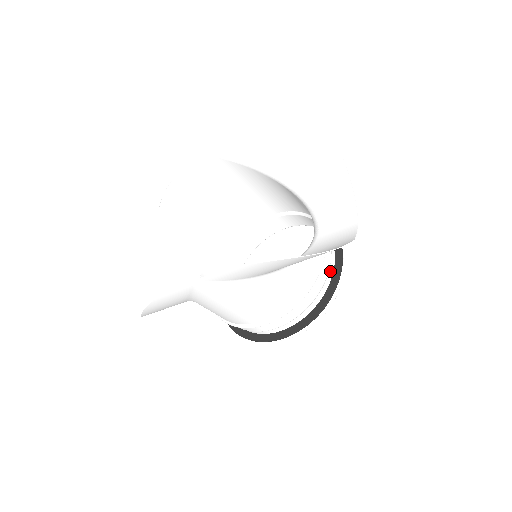
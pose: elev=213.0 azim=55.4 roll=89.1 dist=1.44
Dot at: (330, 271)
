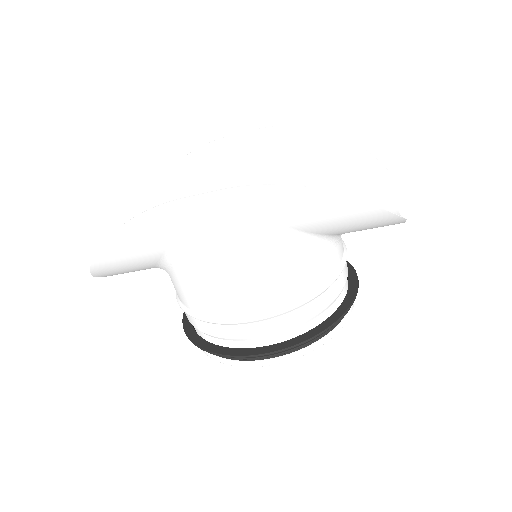
Dot at: (342, 293)
